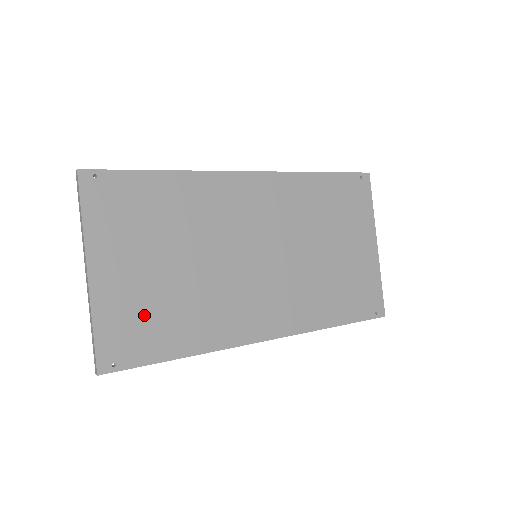
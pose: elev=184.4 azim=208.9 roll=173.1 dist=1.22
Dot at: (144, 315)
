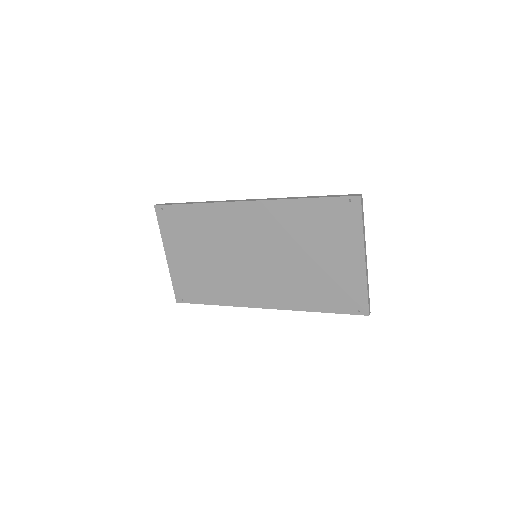
Dot at: (193, 280)
